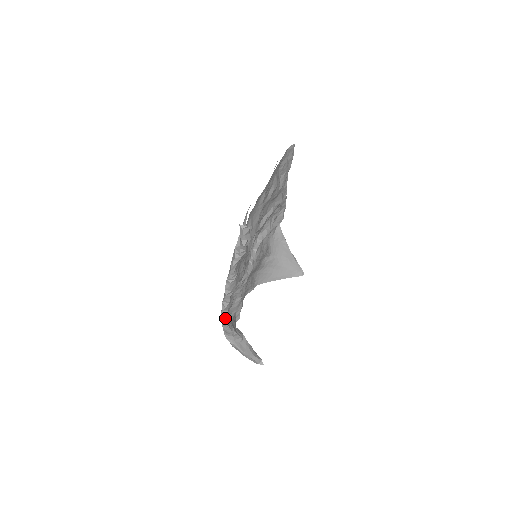
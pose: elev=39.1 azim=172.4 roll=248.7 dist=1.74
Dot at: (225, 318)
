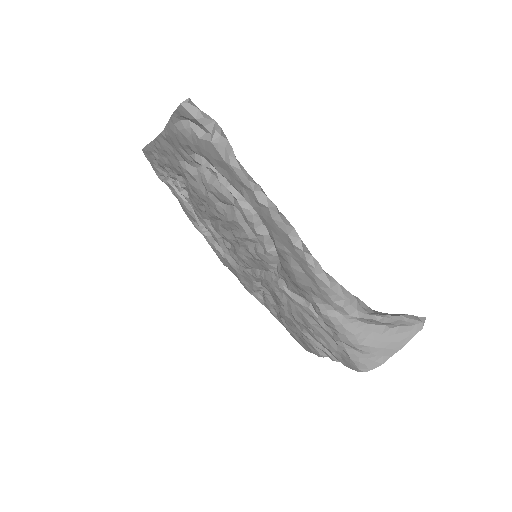
Dot at: (319, 266)
